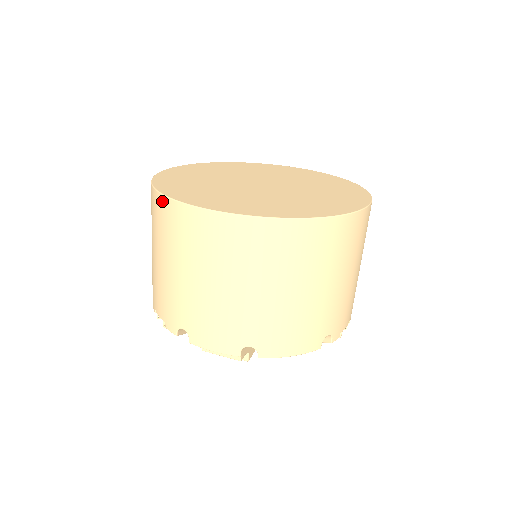
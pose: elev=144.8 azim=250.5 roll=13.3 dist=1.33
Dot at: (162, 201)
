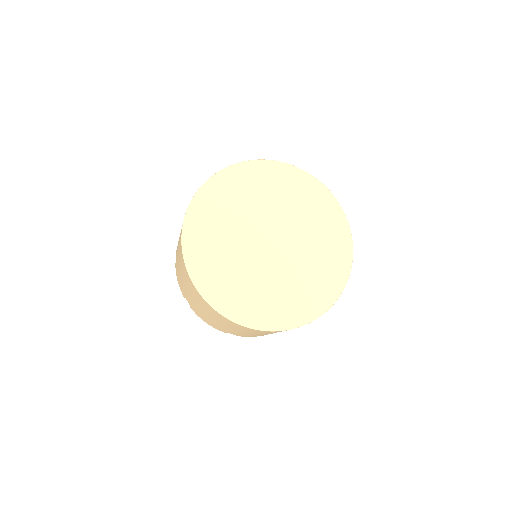
Dot at: (187, 210)
